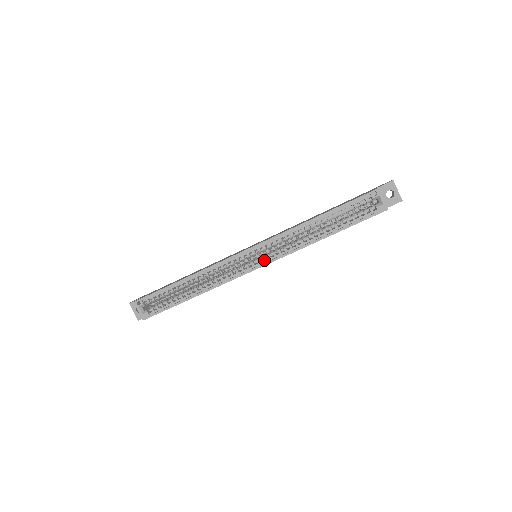
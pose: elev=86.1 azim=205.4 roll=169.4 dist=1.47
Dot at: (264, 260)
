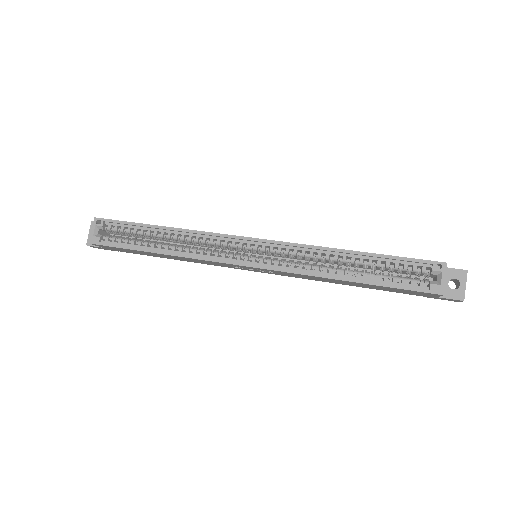
Dot at: (261, 262)
